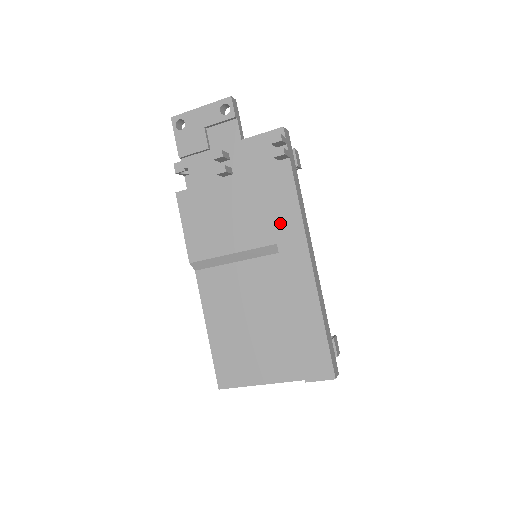
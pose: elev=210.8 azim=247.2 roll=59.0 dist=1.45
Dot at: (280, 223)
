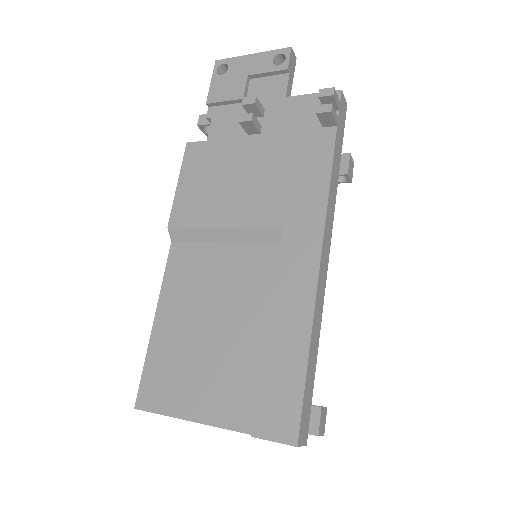
Dot at: (296, 202)
